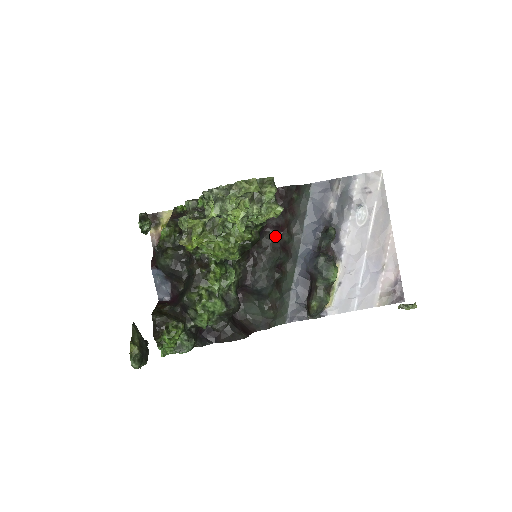
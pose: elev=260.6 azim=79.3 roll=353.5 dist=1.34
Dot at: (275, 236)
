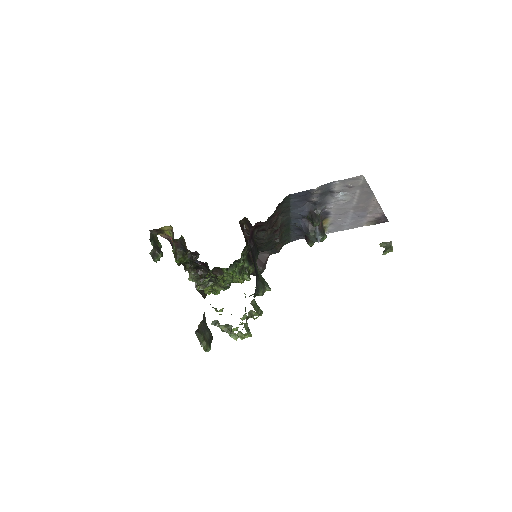
Dot at: (267, 232)
